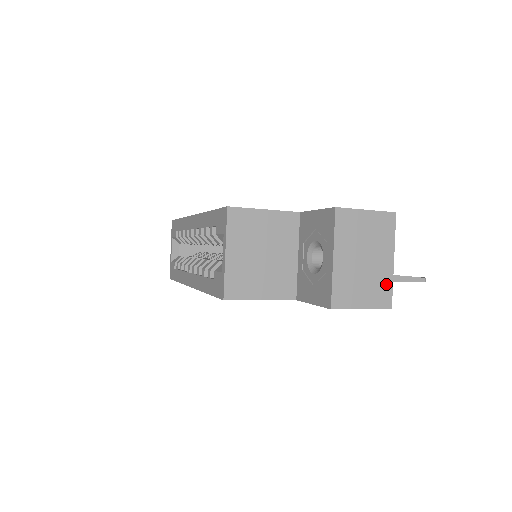
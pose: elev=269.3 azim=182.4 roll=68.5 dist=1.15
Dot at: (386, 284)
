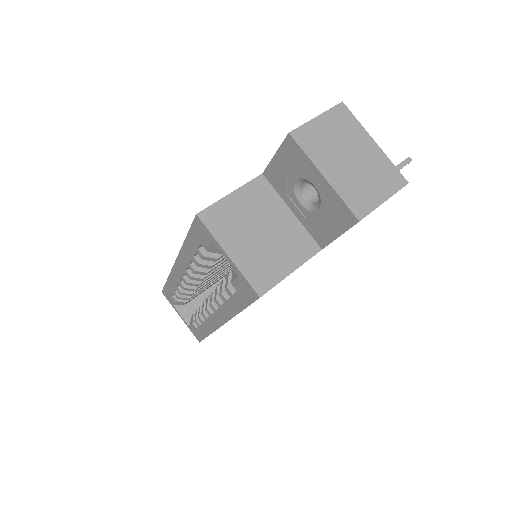
Dot at: (386, 166)
